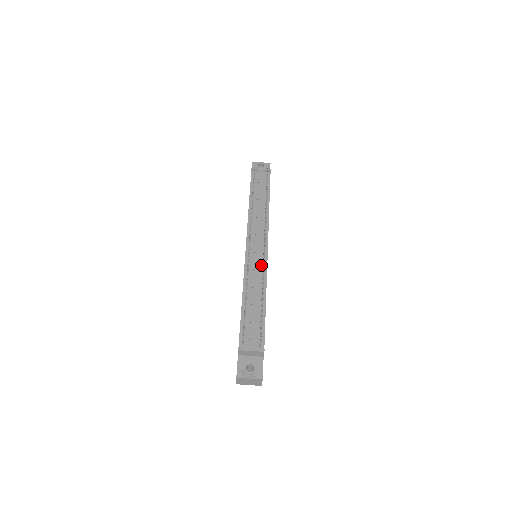
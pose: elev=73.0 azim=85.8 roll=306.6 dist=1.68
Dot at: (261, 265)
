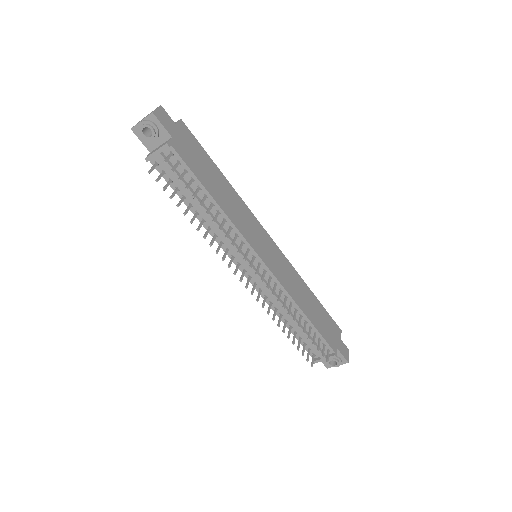
Dot at: (272, 284)
